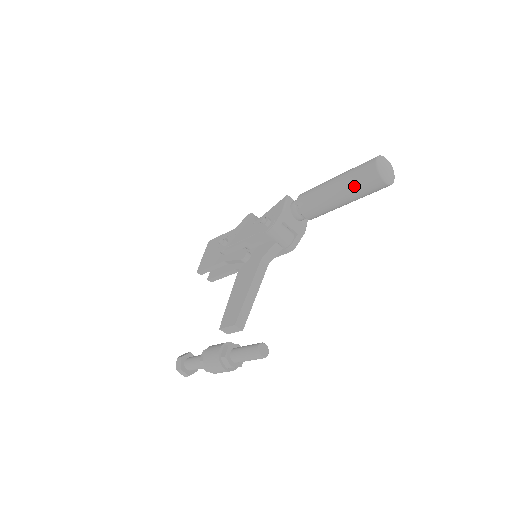
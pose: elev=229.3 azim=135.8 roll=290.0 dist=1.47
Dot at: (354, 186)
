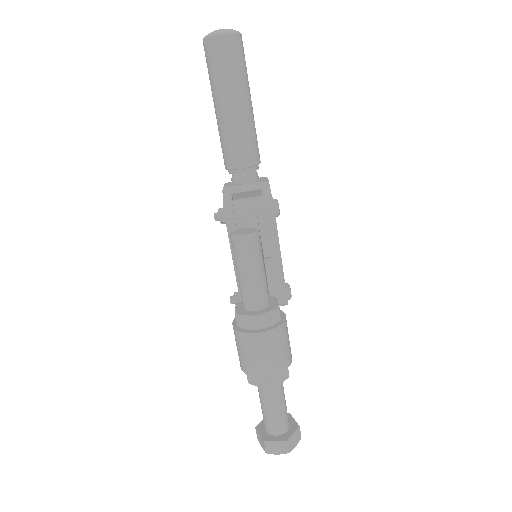
Dot at: (217, 77)
